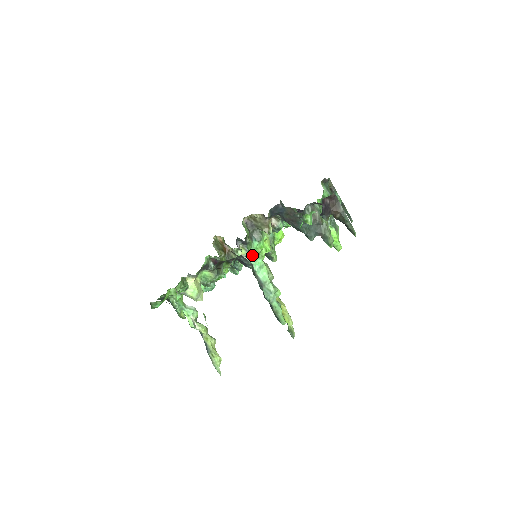
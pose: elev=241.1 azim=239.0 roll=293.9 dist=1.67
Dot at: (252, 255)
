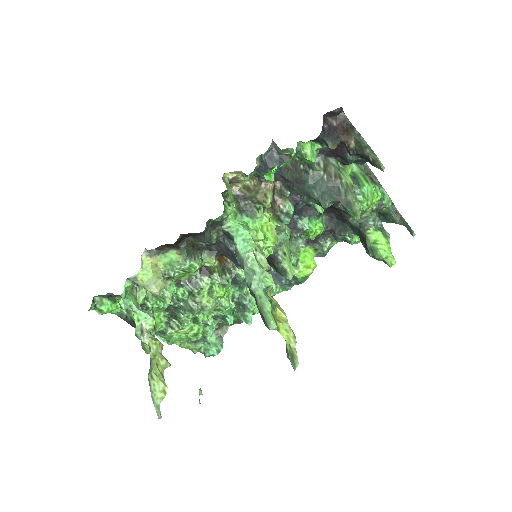
Dot at: (235, 225)
